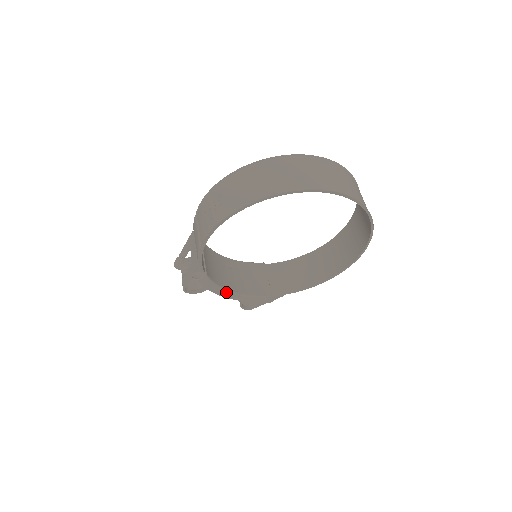
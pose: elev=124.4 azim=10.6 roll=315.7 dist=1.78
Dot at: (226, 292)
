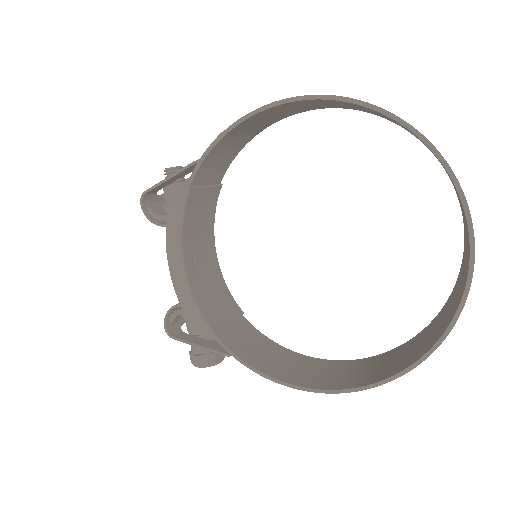
Dot at: (178, 255)
